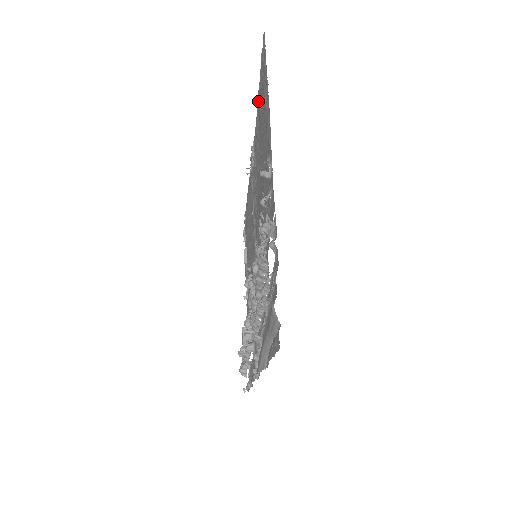
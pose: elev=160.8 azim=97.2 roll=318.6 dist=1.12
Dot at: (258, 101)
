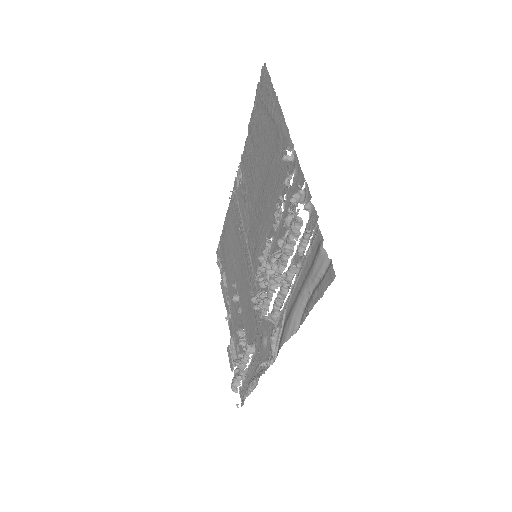
Dot at: (251, 125)
